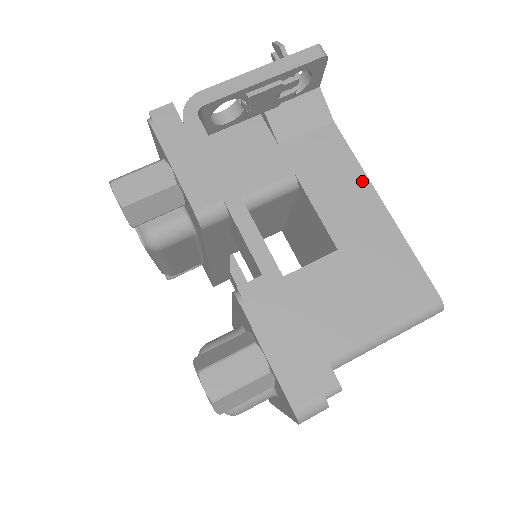
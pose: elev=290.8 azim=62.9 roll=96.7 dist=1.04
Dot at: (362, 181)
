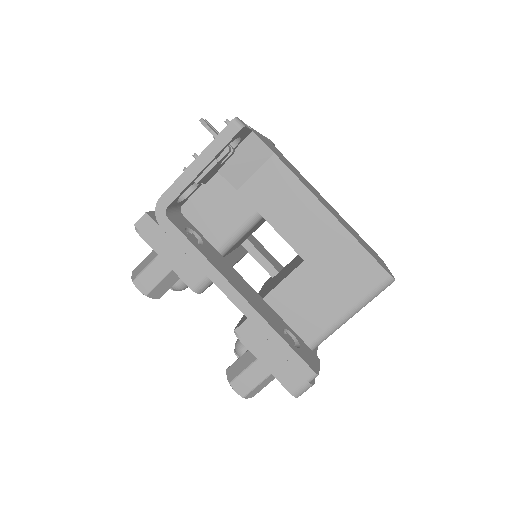
Dot at: (309, 199)
